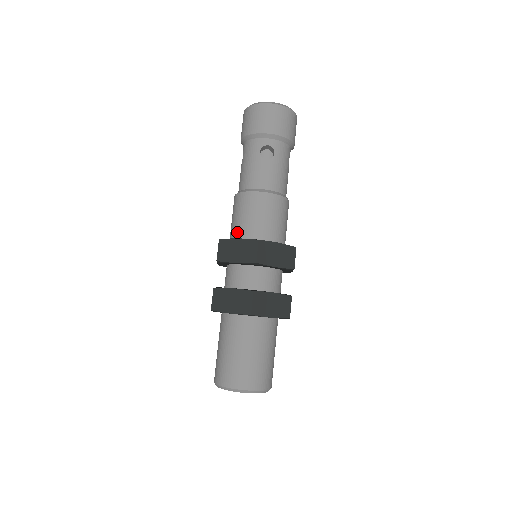
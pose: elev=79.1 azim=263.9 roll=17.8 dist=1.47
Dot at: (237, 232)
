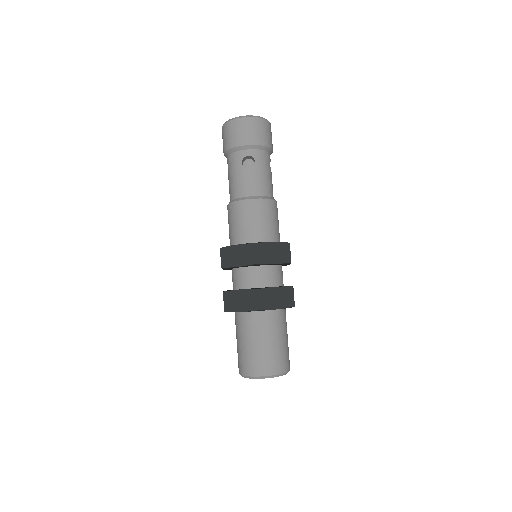
Dot at: (235, 239)
